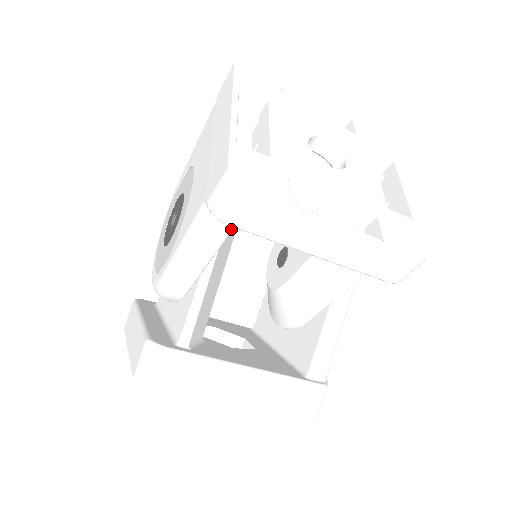
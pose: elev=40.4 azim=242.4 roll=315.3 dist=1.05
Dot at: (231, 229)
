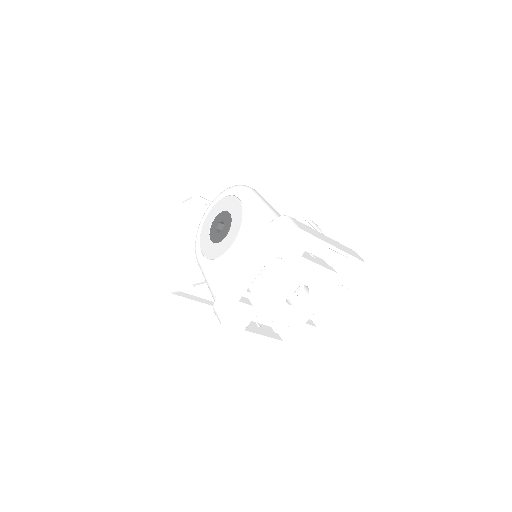
Dot at: occluded
